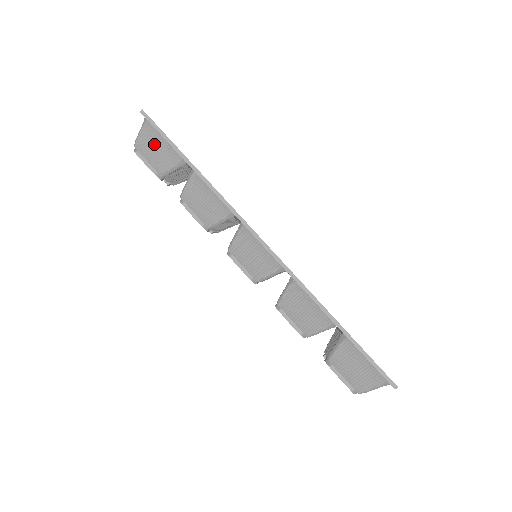
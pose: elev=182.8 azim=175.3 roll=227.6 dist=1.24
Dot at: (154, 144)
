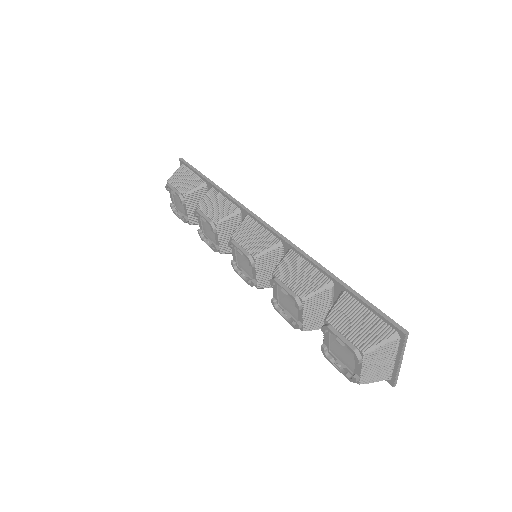
Dot at: (184, 177)
